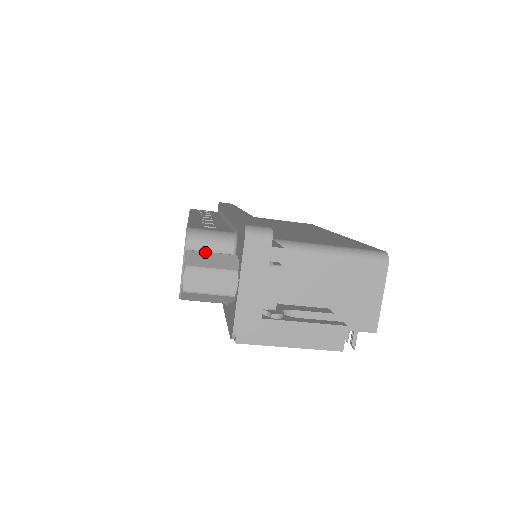
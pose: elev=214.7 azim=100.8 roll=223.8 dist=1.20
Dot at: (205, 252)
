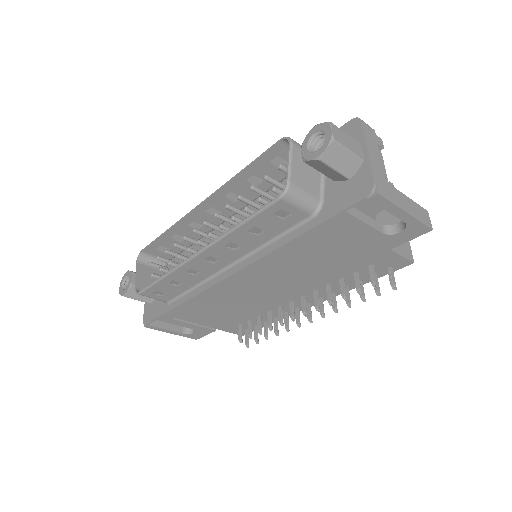
Dot at: occluded
